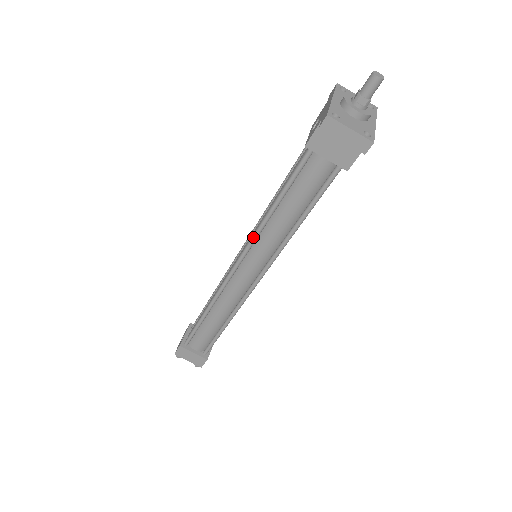
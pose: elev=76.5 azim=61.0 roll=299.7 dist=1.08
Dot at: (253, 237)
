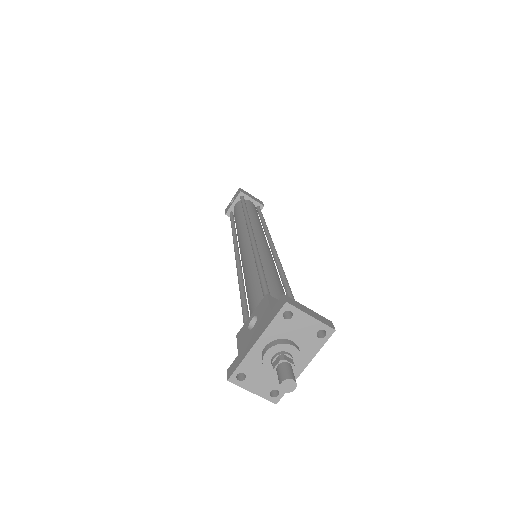
Dot at: (237, 274)
